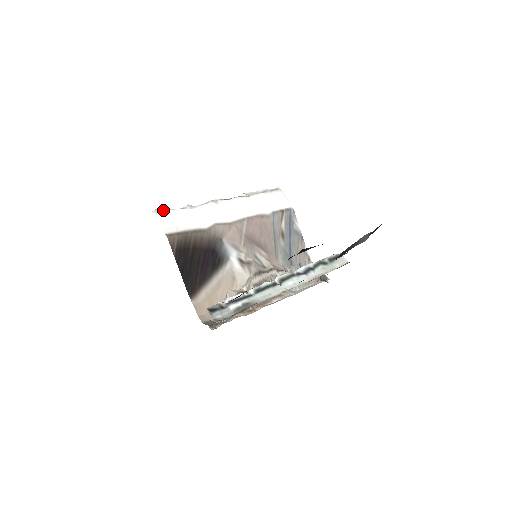
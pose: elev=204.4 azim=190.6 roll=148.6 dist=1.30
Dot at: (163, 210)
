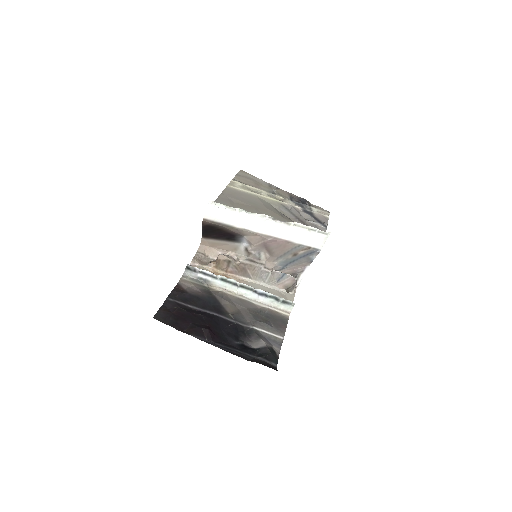
Dot at: (218, 203)
